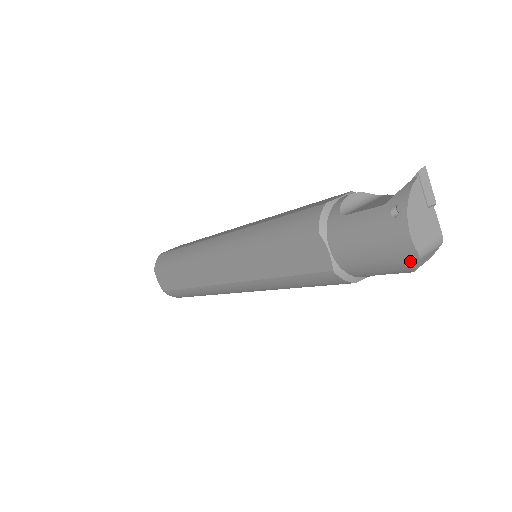
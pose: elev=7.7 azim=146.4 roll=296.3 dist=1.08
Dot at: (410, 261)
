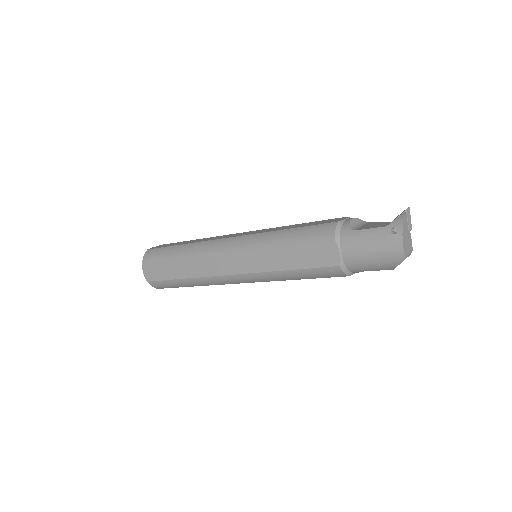
Dot at: (397, 261)
